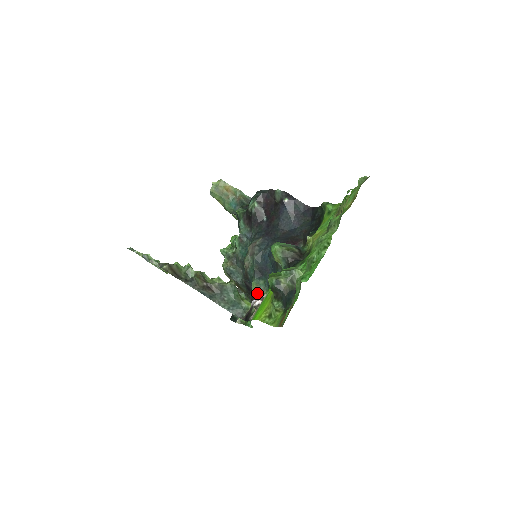
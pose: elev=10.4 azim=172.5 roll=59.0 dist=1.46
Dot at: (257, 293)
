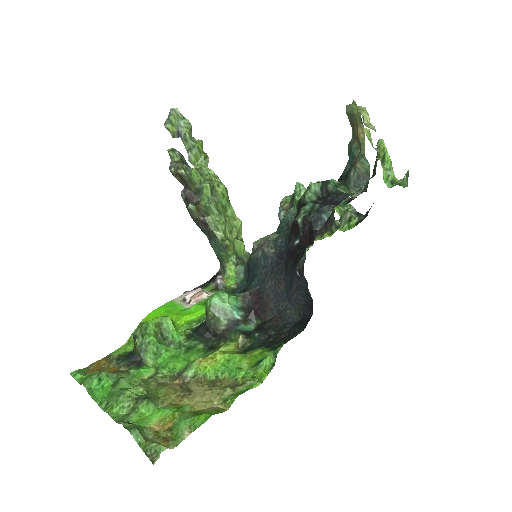
Dot at: occluded
